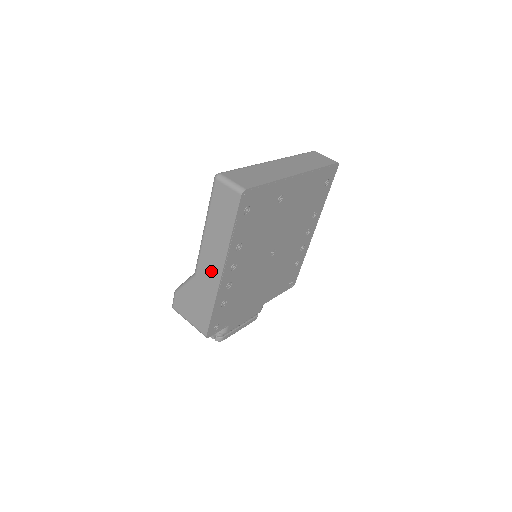
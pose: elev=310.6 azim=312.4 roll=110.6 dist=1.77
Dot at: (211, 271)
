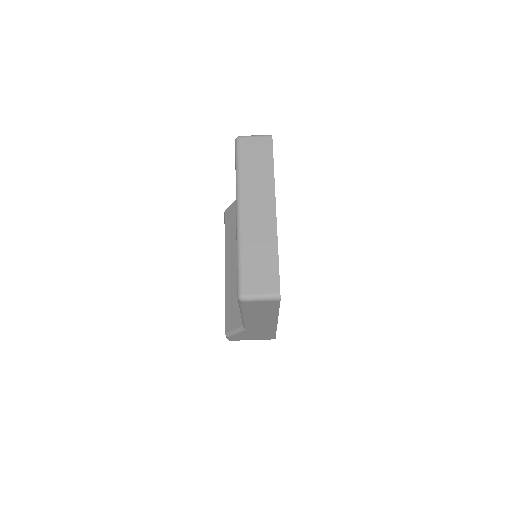
Dot at: (264, 325)
